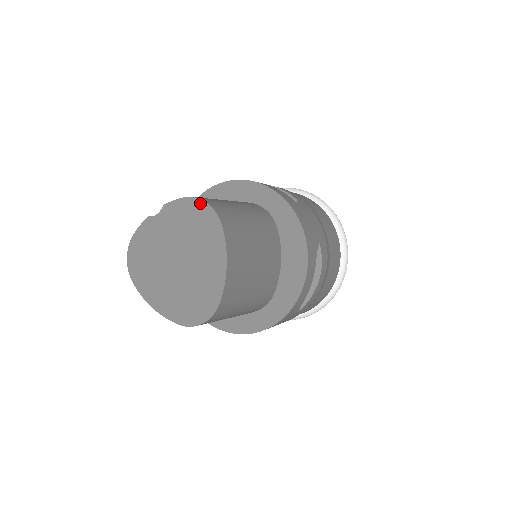
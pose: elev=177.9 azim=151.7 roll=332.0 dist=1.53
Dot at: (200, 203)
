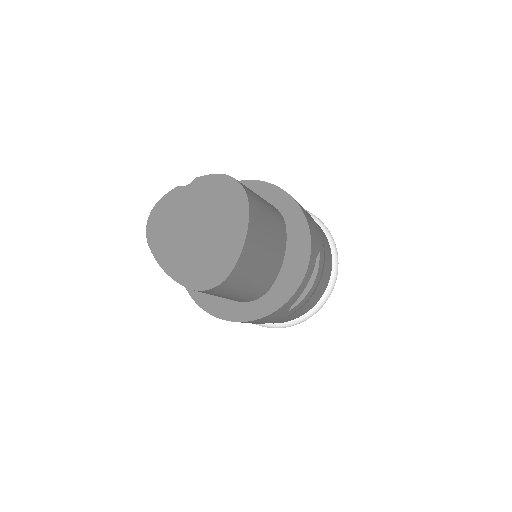
Dot at: (232, 181)
